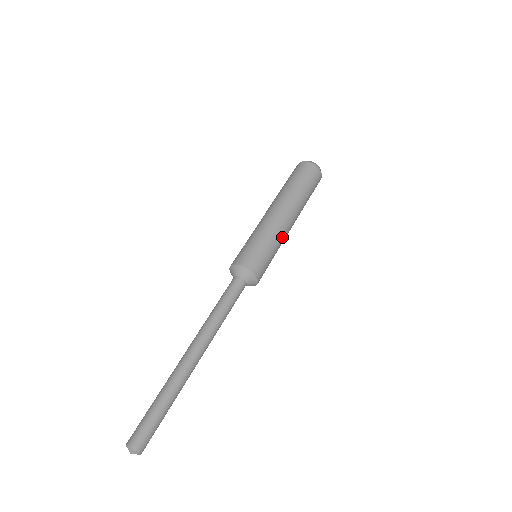
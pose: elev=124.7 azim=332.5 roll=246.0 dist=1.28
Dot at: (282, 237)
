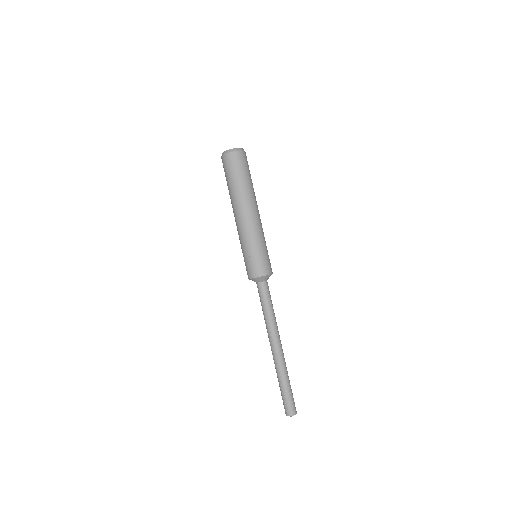
Dot at: occluded
